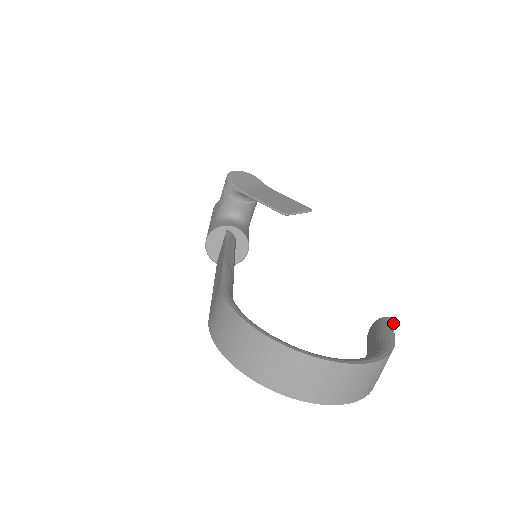
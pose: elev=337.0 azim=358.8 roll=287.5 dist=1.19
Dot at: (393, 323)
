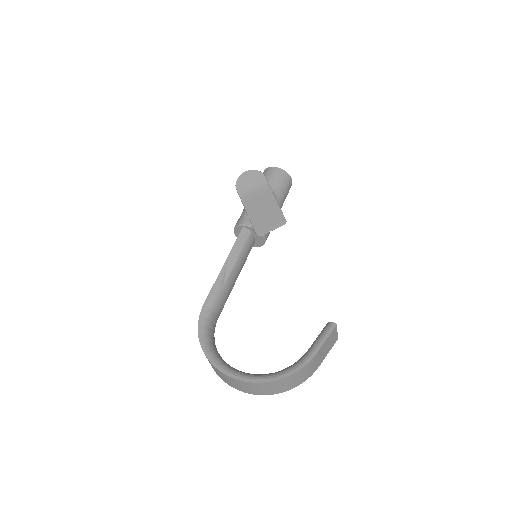
Dot at: (332, 331)
